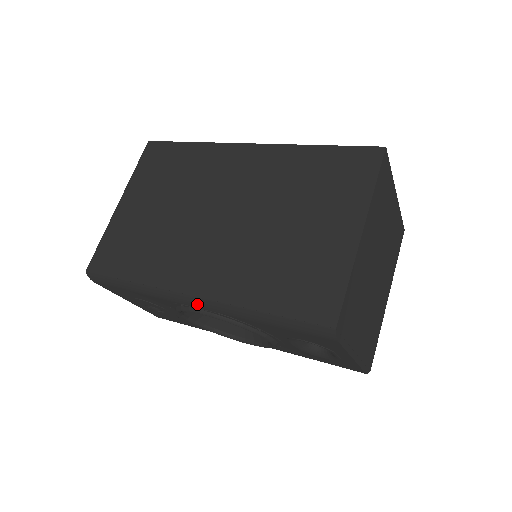
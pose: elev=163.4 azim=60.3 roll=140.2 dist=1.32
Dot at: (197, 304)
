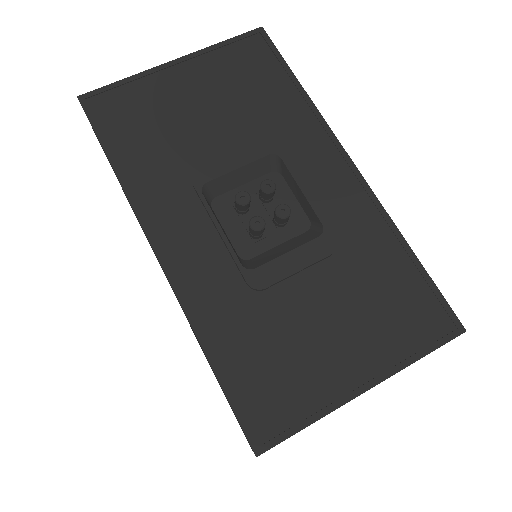
Dot at: occluded
